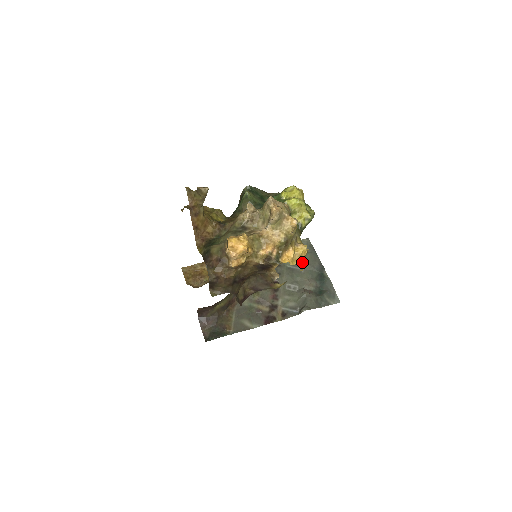
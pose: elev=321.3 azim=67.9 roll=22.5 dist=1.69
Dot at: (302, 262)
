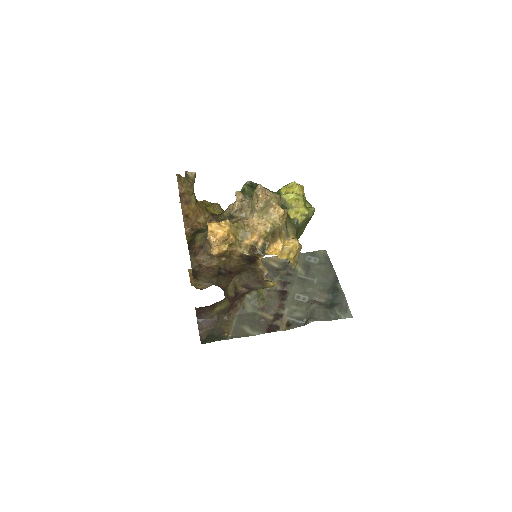
Dot at: (294, 258)
